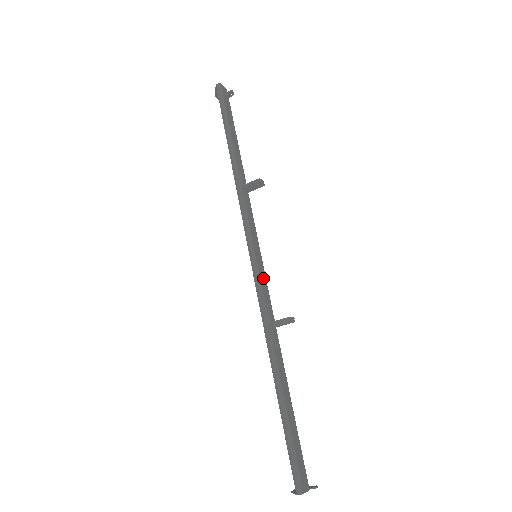
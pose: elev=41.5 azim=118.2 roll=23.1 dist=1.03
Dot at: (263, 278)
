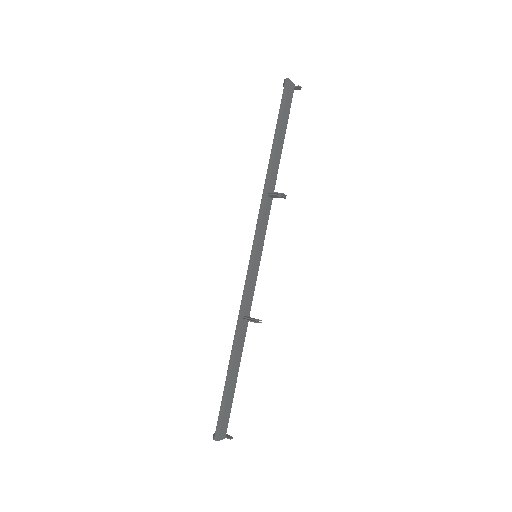
Dot at: (254, 277)
